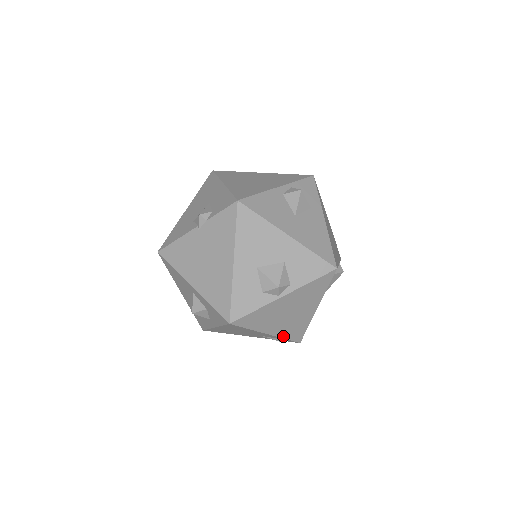
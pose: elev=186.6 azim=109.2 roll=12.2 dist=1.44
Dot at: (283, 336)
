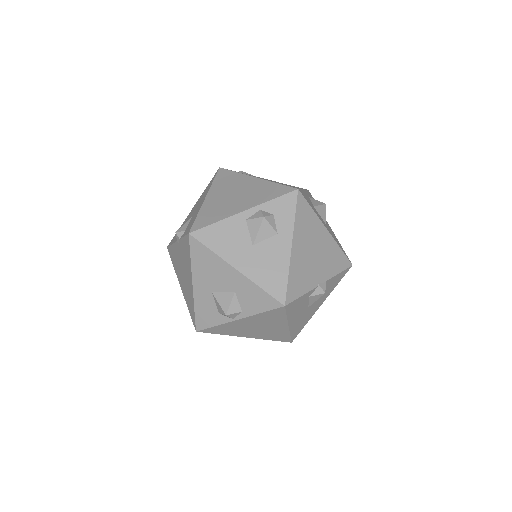
Dot at: (265, 338)
